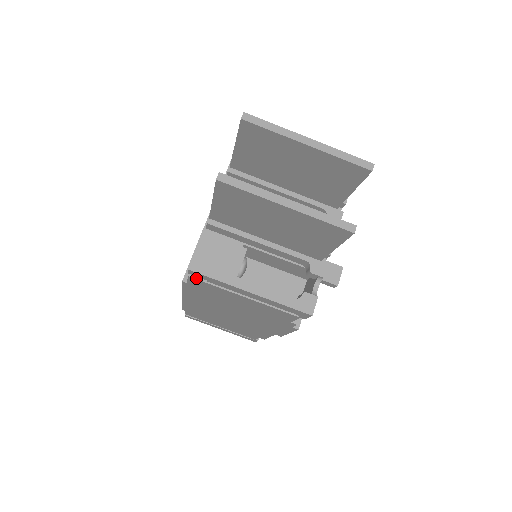
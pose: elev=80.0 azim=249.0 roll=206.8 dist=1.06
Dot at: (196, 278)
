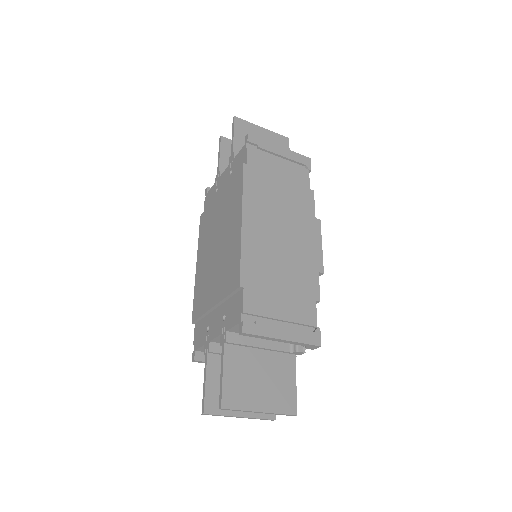
Dot at: occluded
